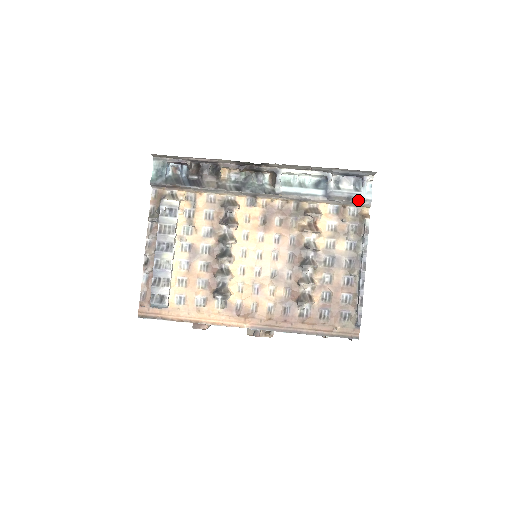
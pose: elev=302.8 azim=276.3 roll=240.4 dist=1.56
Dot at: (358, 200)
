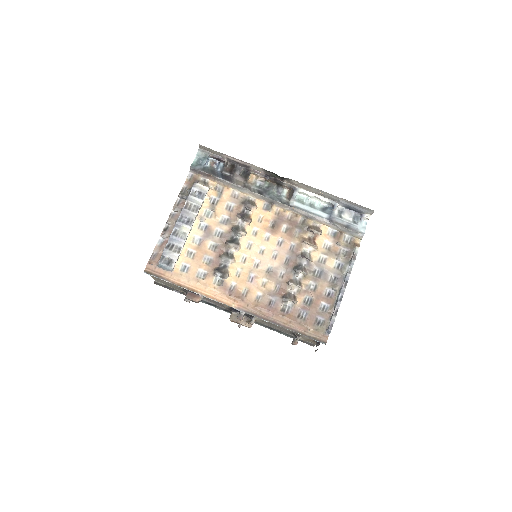
Dot at: (354, 230)
